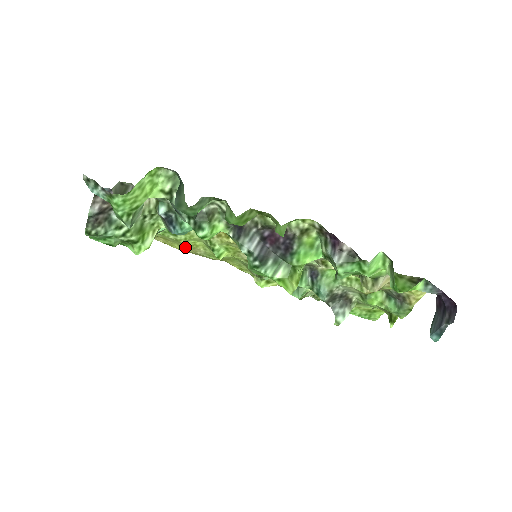
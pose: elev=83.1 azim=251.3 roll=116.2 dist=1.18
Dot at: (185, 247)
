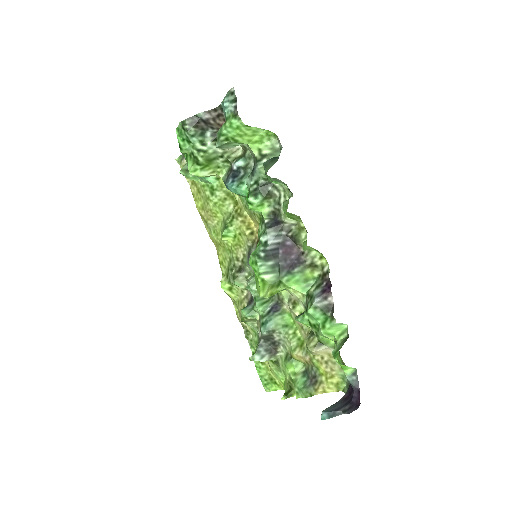
Dot at: (206, 209)
